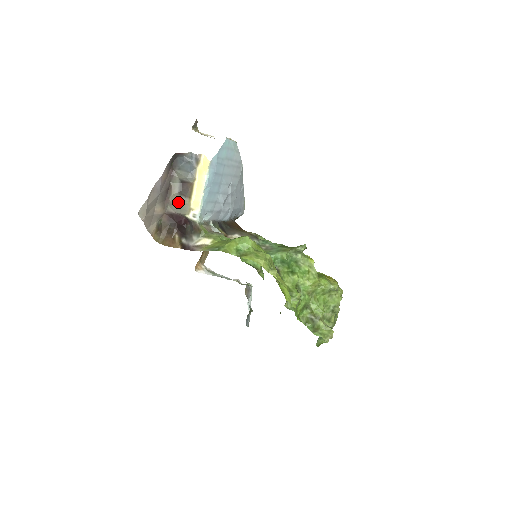
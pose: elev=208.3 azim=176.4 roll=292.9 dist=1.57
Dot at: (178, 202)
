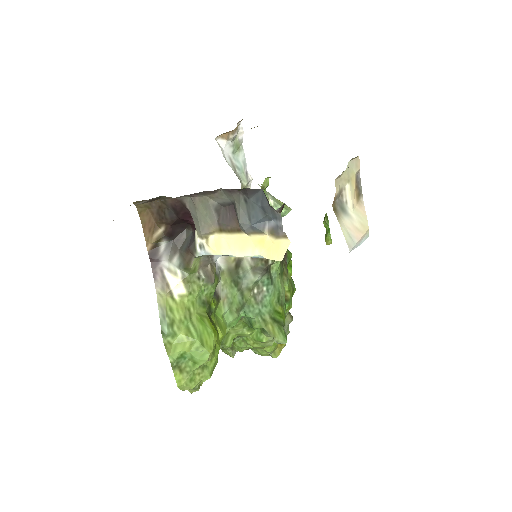
Dot at: (203, 212)
